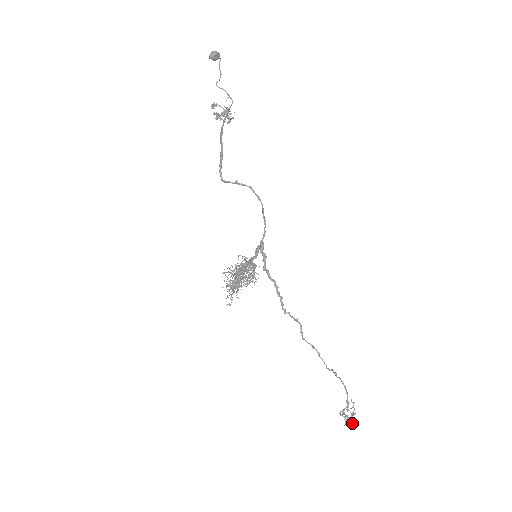
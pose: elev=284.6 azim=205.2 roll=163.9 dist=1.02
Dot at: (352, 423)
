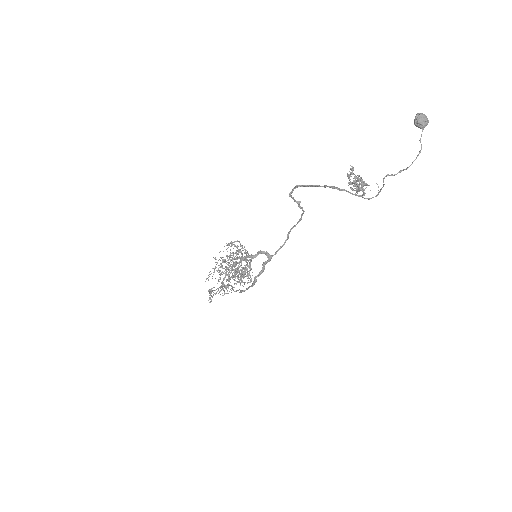
Dot at: (210, 294)
